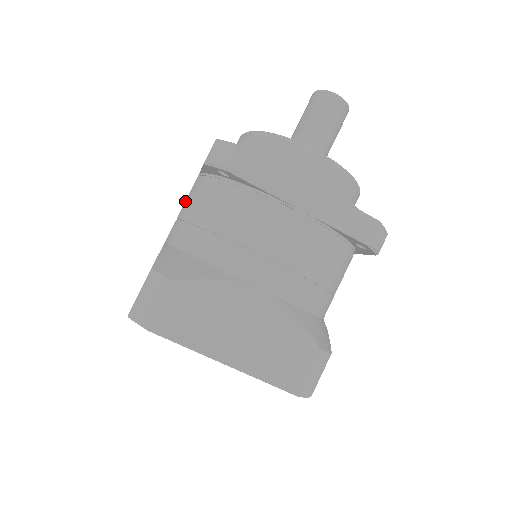
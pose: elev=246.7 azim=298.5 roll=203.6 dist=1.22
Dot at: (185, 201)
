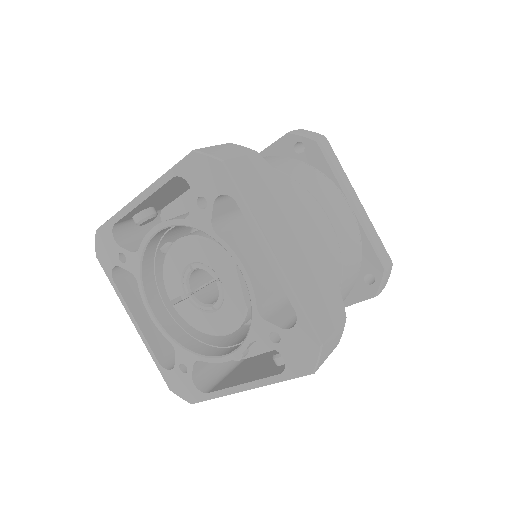
Dot at: occluded
